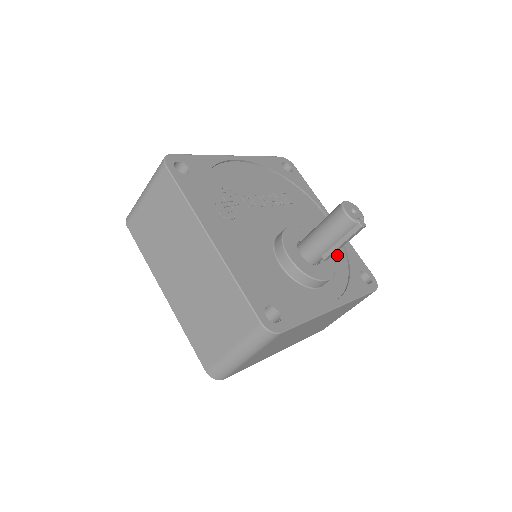
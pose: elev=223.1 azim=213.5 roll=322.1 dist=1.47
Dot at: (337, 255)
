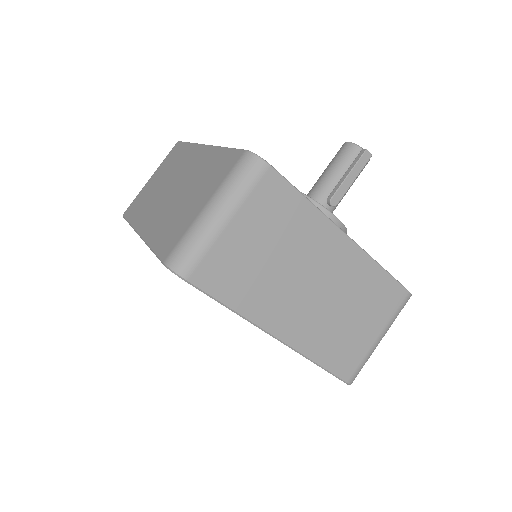
Dot at: occluded
